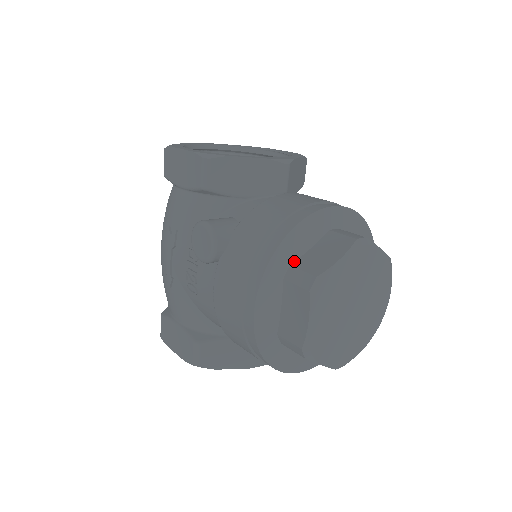
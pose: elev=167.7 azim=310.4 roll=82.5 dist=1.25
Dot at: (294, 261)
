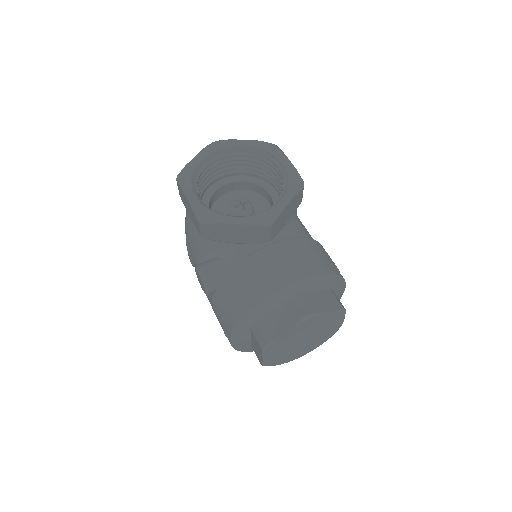
Dot at: (258, 319)
